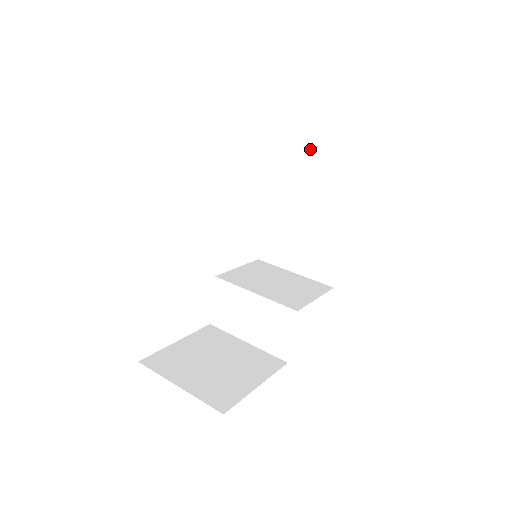
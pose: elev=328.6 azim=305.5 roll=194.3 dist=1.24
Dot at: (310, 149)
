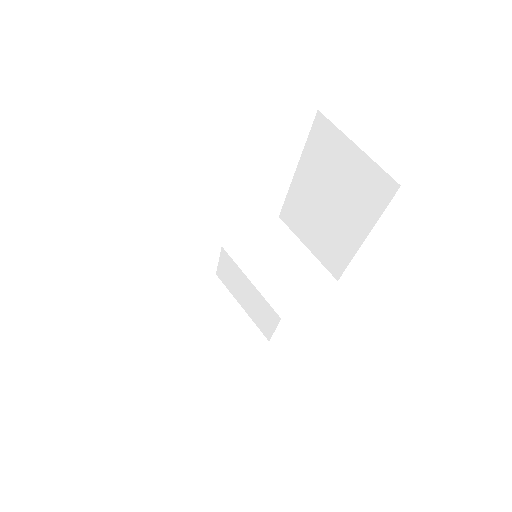
Dot at: (347, 151)
